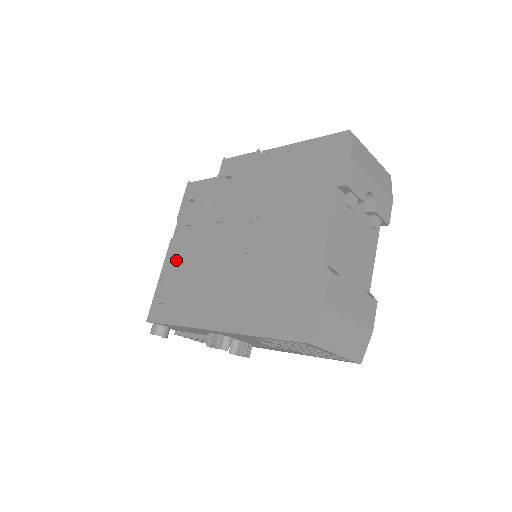
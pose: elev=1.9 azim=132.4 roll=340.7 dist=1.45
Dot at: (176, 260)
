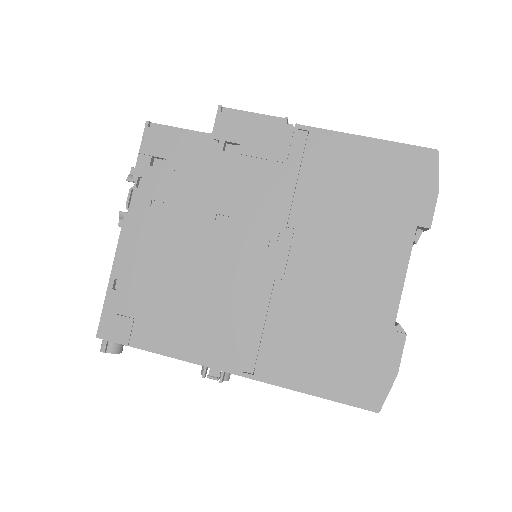
Dot at: (143, 254)
